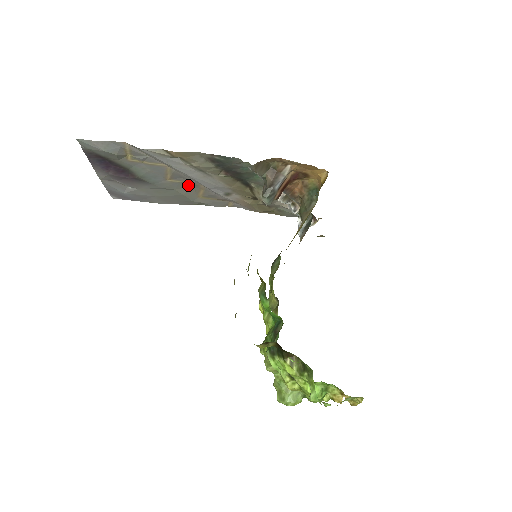
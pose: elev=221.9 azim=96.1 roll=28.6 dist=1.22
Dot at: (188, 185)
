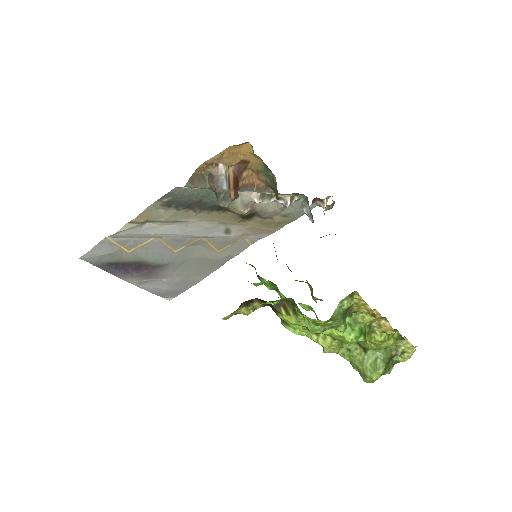
Dot at: (194, 246)
